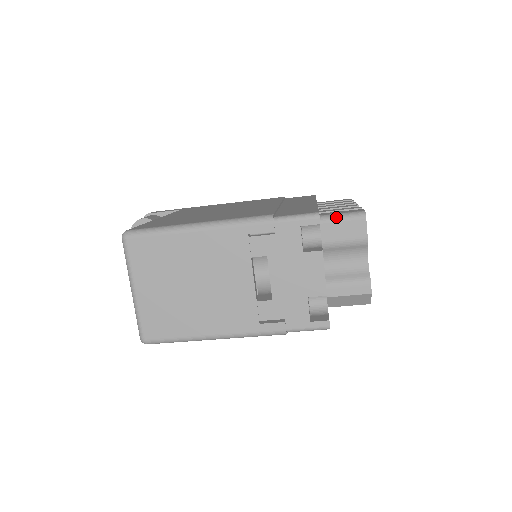
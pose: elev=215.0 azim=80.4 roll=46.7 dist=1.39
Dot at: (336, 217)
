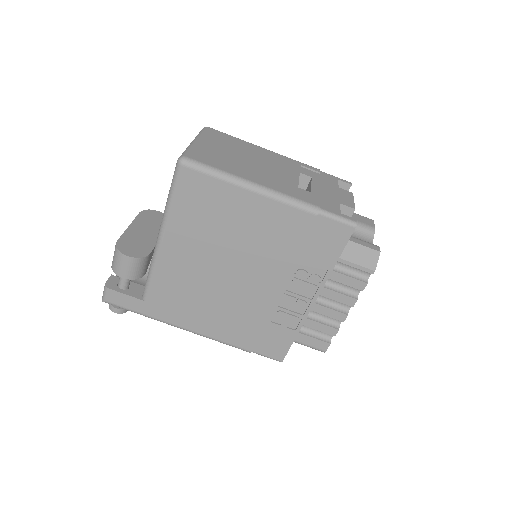
Dot at: occluded
